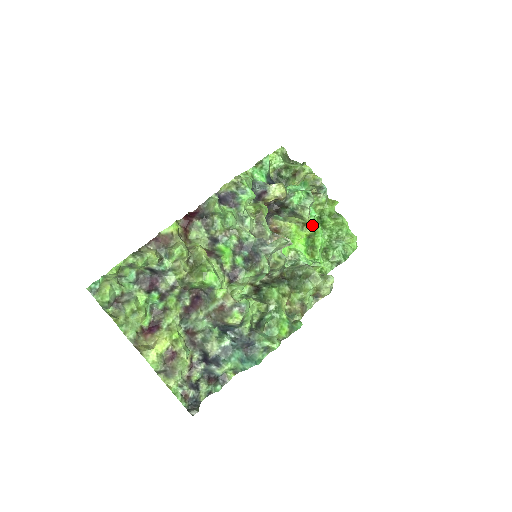
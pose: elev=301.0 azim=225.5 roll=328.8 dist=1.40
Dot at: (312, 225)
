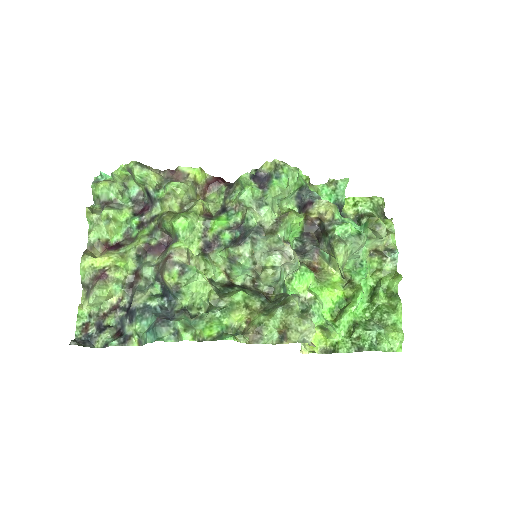
Dot at: (341, 267)
